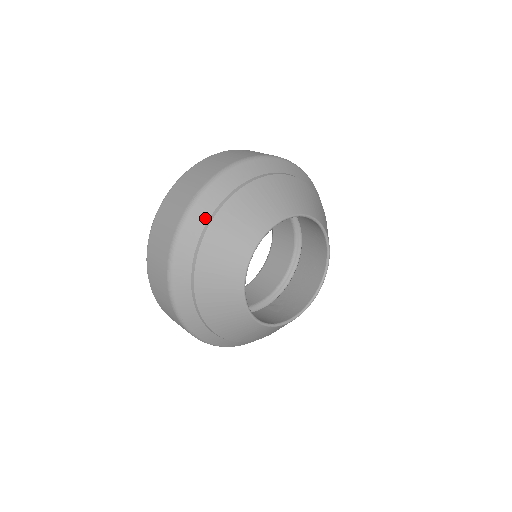
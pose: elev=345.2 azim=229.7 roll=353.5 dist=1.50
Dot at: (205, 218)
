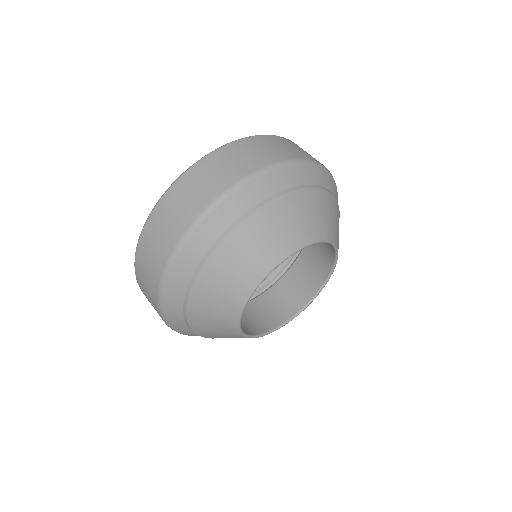
Dot at: (304, 181)
